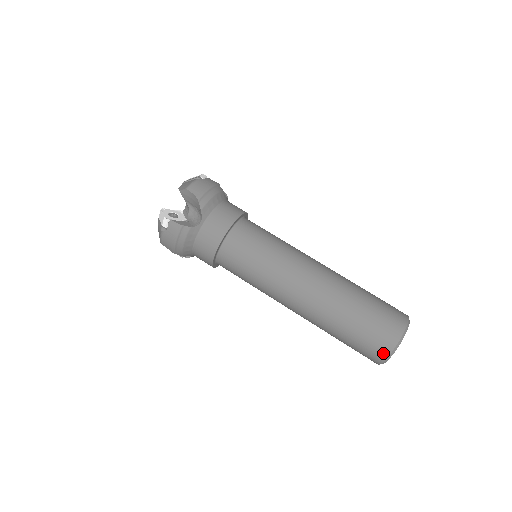
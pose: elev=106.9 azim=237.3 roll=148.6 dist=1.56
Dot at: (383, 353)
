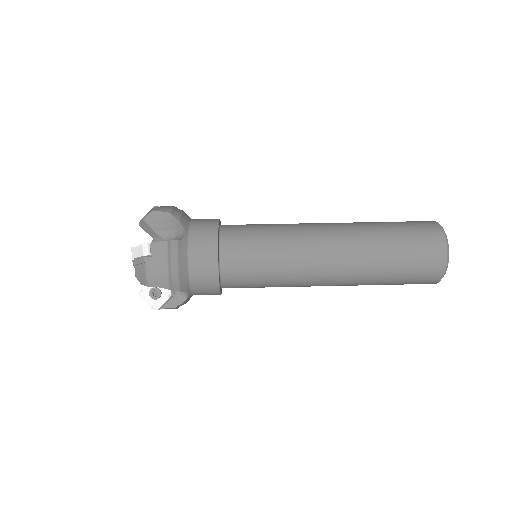
Dot at: (441, 252)
